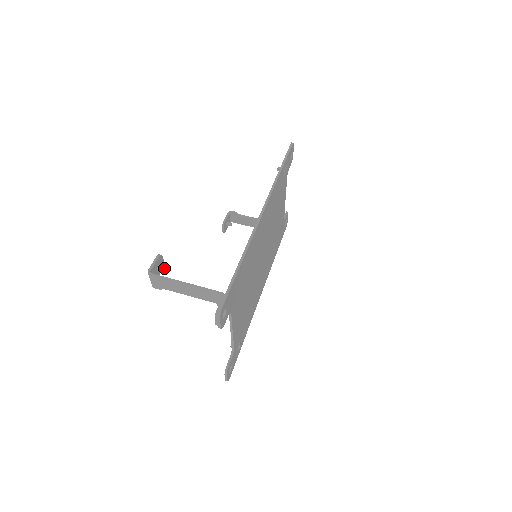
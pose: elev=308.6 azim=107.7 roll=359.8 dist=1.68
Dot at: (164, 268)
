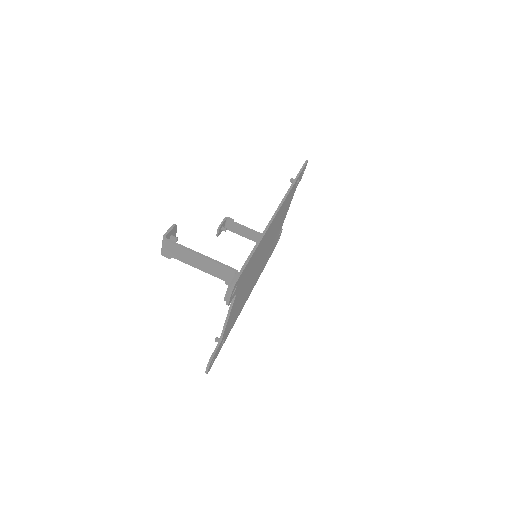
Dot at: (177, 238)
